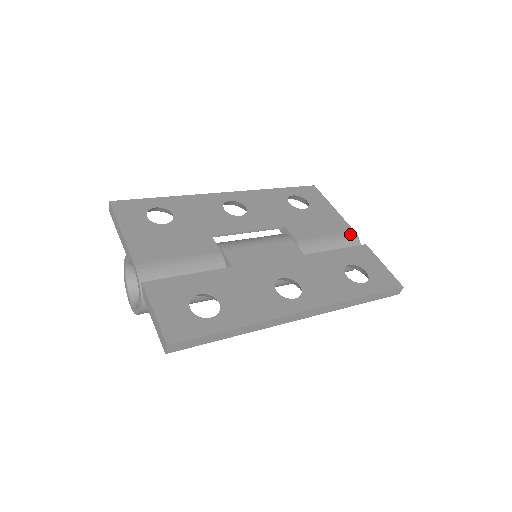
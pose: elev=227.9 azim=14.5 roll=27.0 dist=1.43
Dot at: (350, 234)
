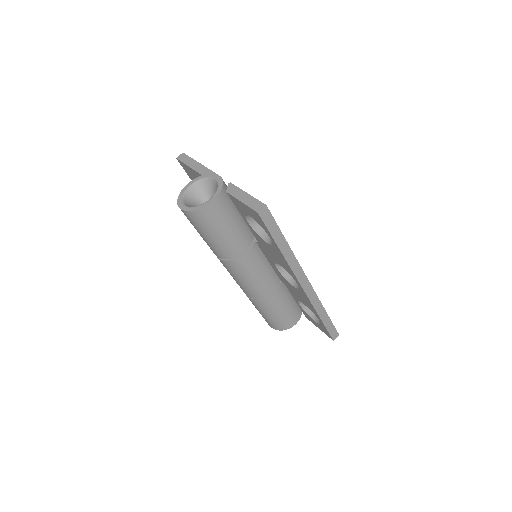
Dot at: occluded
